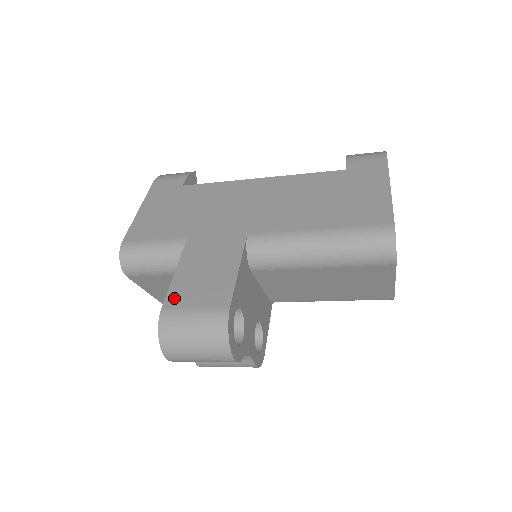
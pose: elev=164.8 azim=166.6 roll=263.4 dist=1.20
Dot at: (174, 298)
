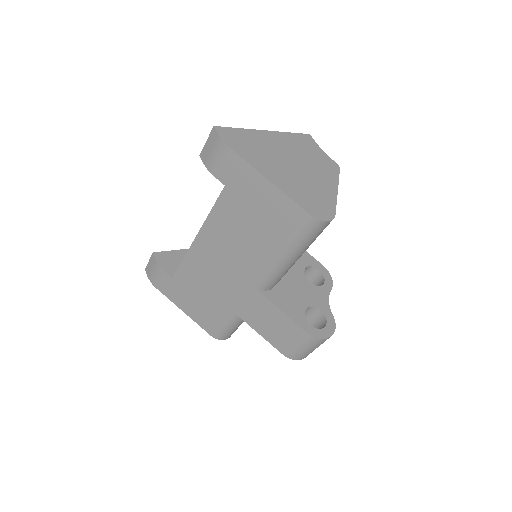
Dot at: (280, 347)
